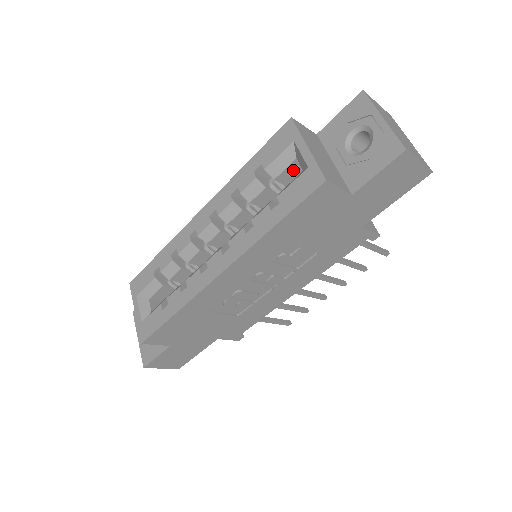
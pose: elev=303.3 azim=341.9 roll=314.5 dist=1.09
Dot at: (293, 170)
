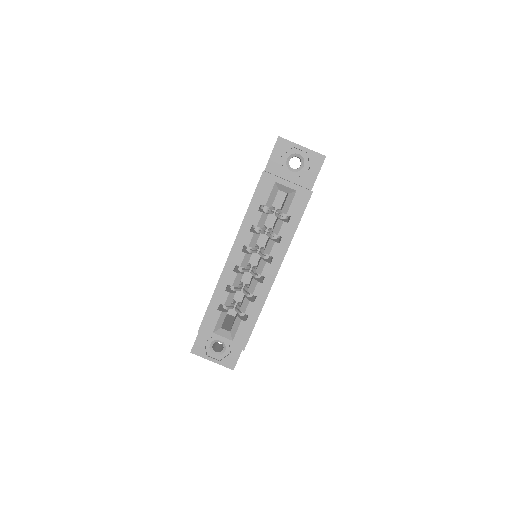
Dot at: occluded
